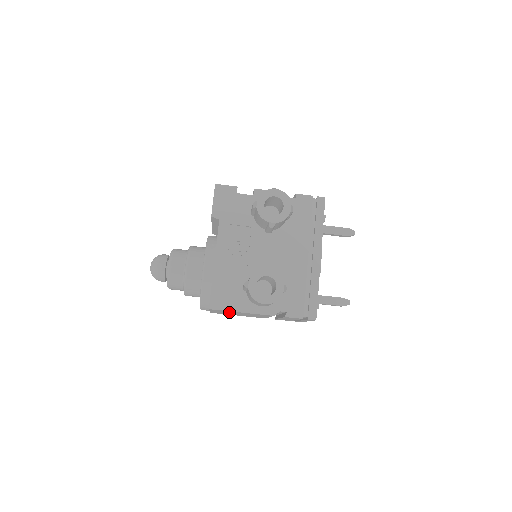
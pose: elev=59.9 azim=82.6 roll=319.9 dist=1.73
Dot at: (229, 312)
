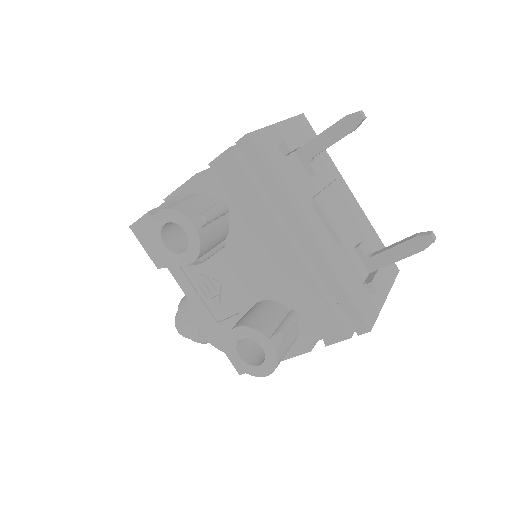
Dot at: occluded
